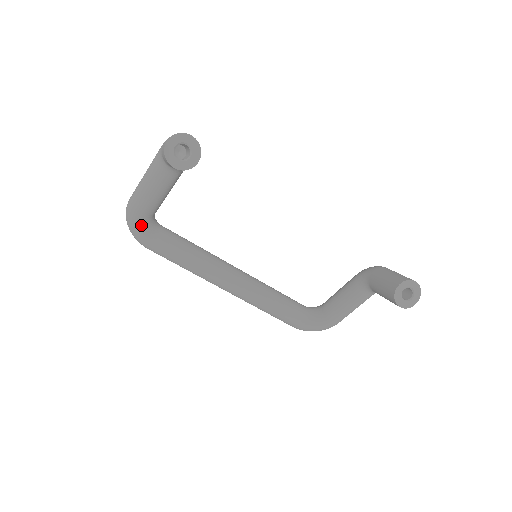
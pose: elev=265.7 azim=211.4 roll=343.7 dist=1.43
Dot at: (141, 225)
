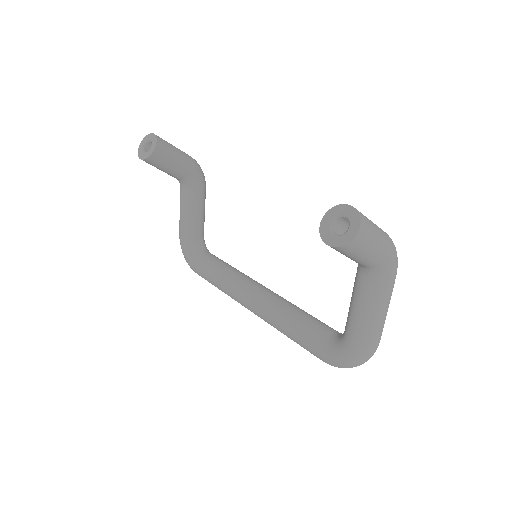
Dot at: (185, 247)
